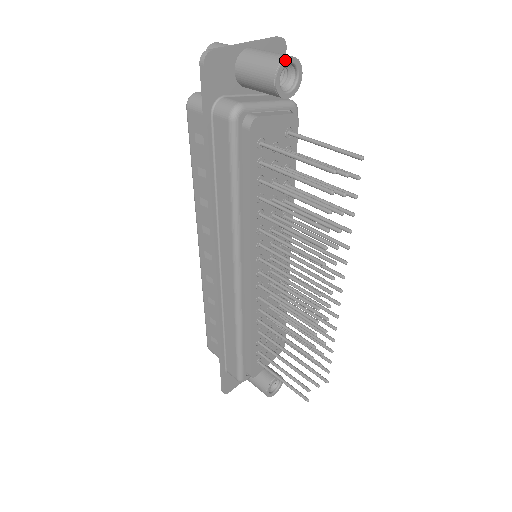
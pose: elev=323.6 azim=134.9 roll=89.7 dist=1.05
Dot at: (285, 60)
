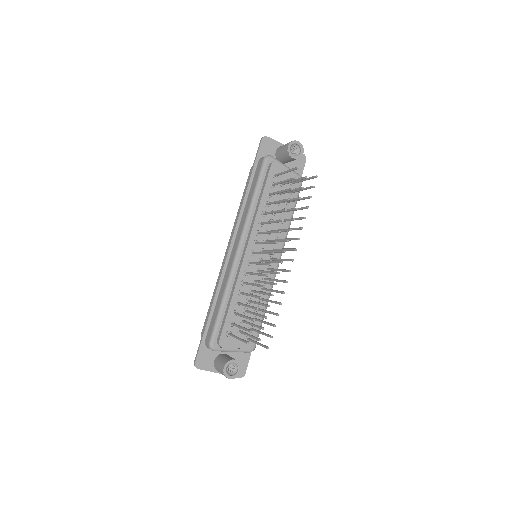
Dot at: (295, 141)
